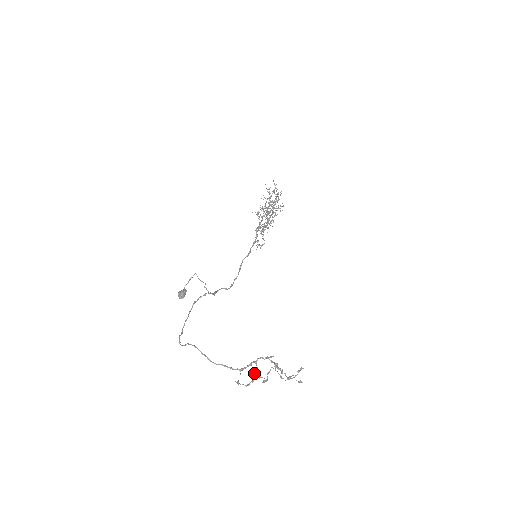
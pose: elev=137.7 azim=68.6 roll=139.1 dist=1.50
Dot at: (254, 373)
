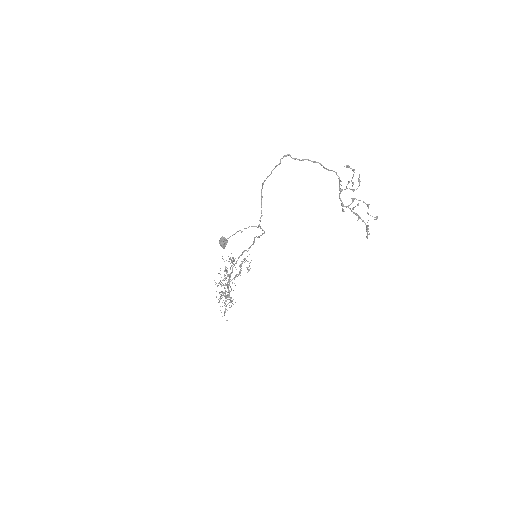
Dot at: (348, 181)
